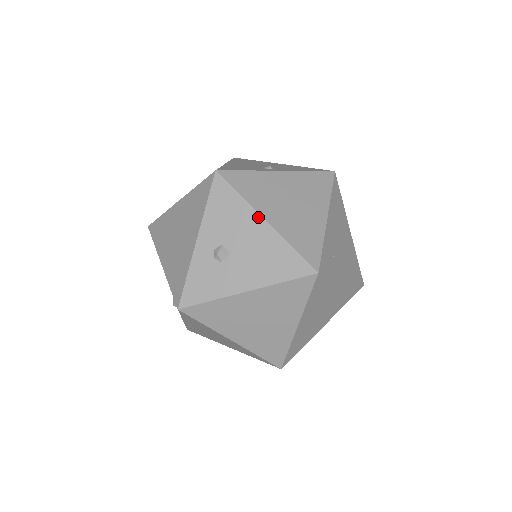
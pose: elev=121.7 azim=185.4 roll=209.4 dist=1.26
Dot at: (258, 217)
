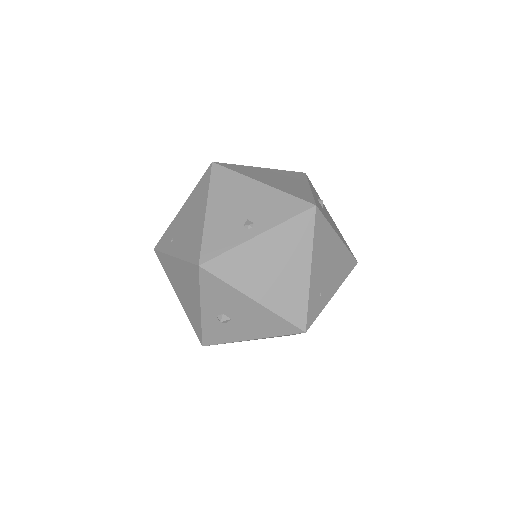
Dot at: (247, 298)
